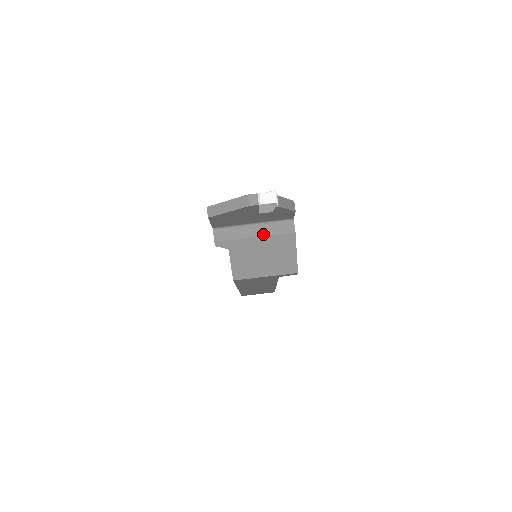
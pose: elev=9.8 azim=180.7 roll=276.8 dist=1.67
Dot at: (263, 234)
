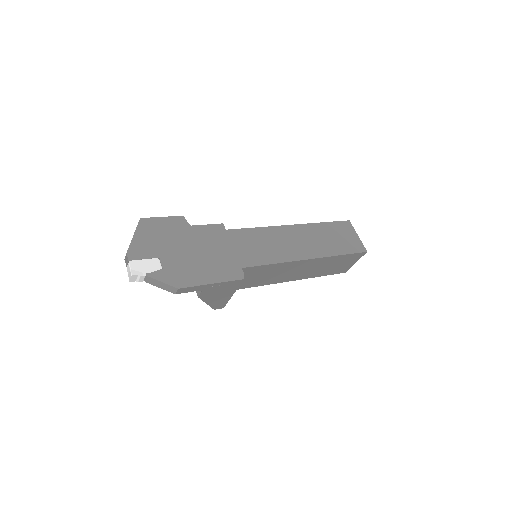
Dot at: occluded
